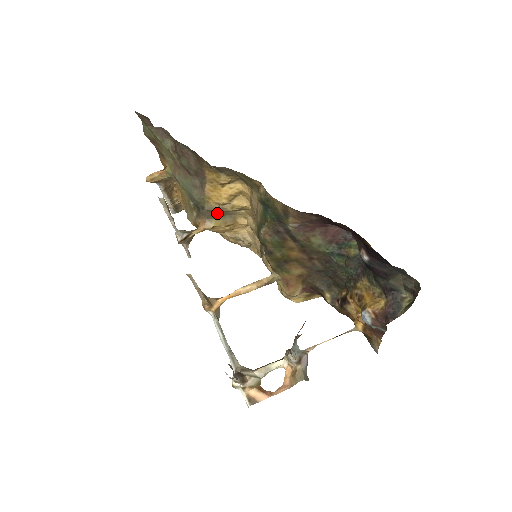
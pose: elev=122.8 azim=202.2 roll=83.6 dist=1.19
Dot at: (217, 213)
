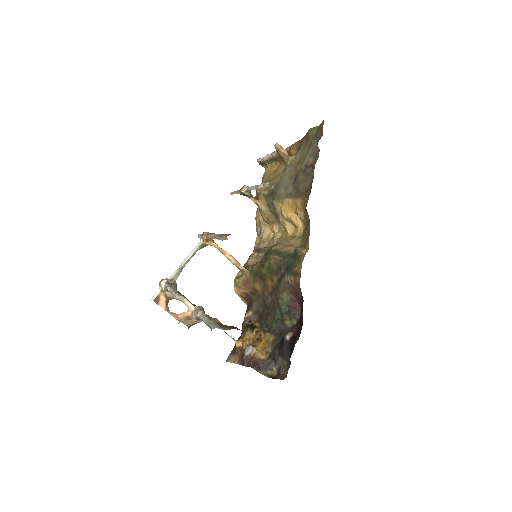
Dot at: (274, 210)
